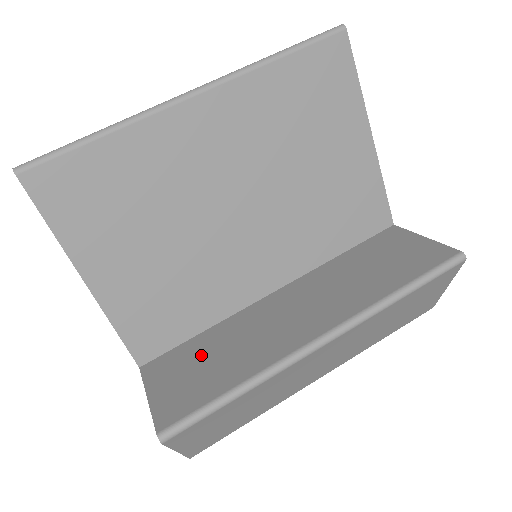
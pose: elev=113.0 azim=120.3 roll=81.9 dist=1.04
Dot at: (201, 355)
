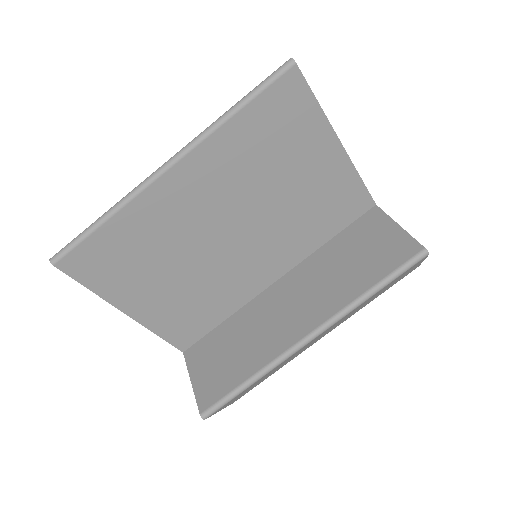
Dot at: (224, 345)
